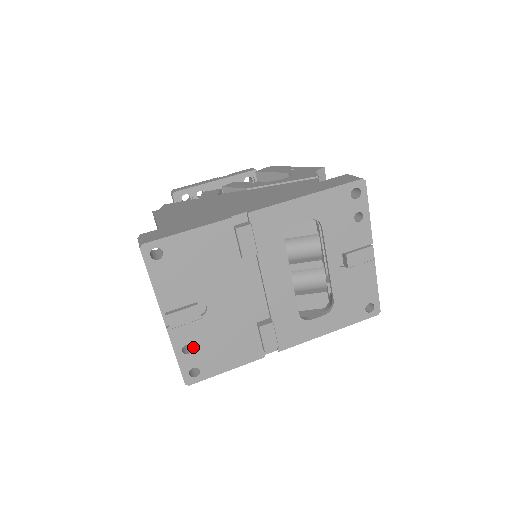
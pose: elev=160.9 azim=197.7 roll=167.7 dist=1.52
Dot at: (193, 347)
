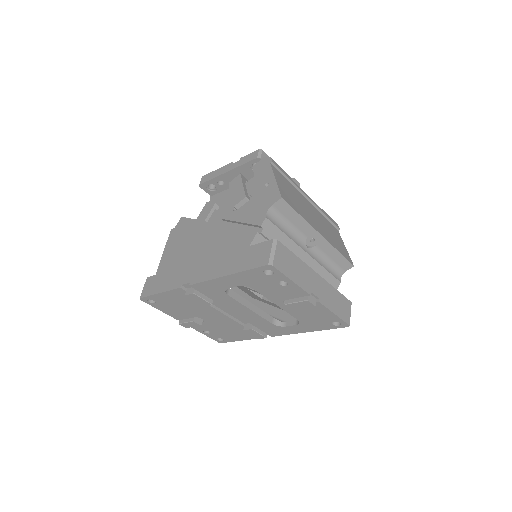
Dot at: (210, 331)
